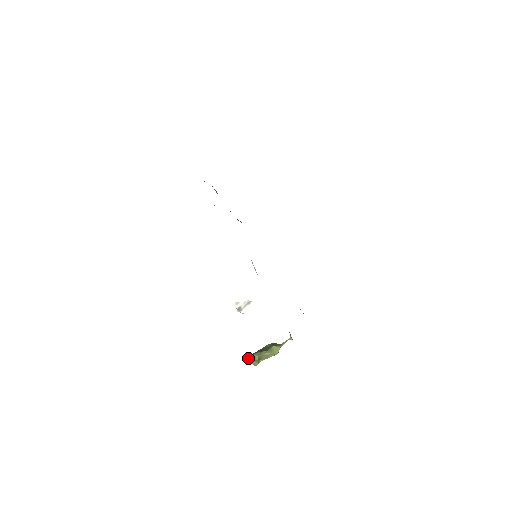
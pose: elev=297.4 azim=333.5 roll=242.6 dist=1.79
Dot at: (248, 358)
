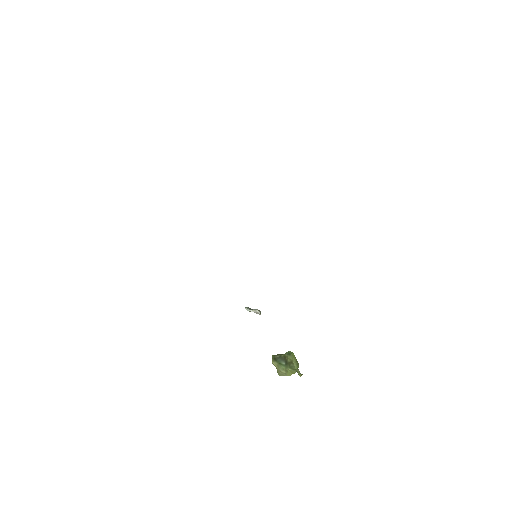
Dot at: (272, 356)
